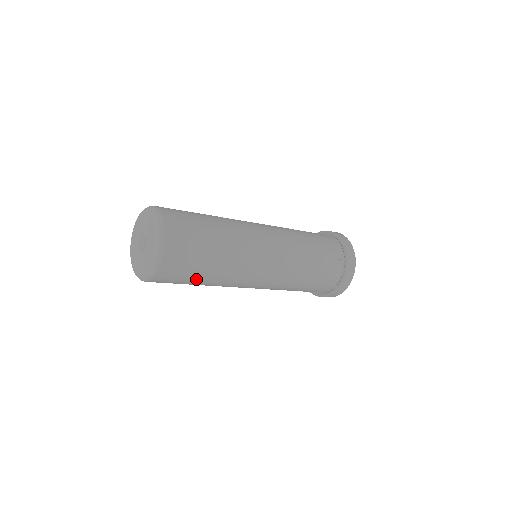
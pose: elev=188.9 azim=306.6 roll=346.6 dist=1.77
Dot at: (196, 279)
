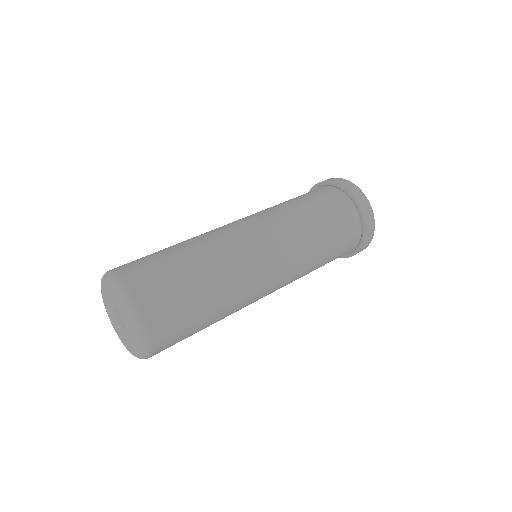
Dot at: (201, 325)
